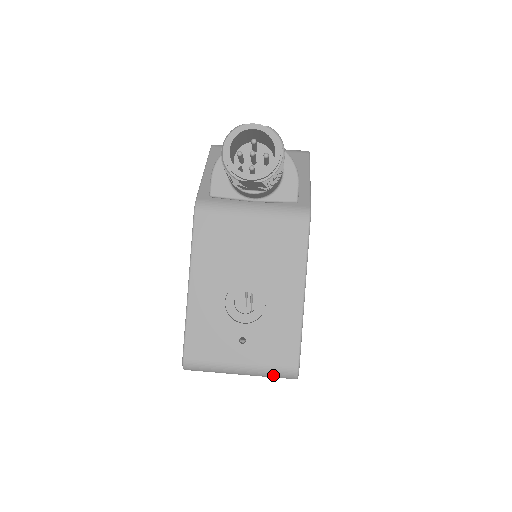
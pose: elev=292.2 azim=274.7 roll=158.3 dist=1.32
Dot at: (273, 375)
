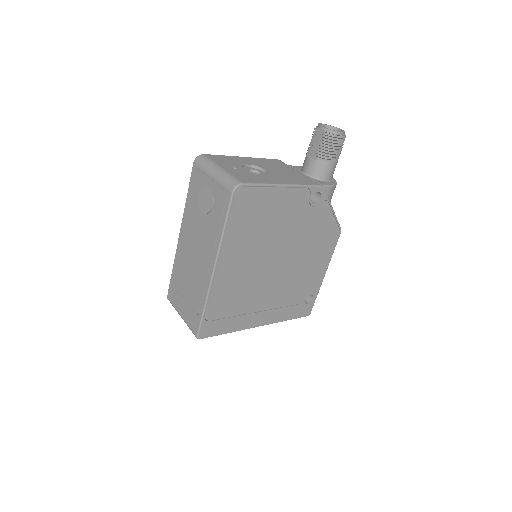
Dot at: (227, 179)
